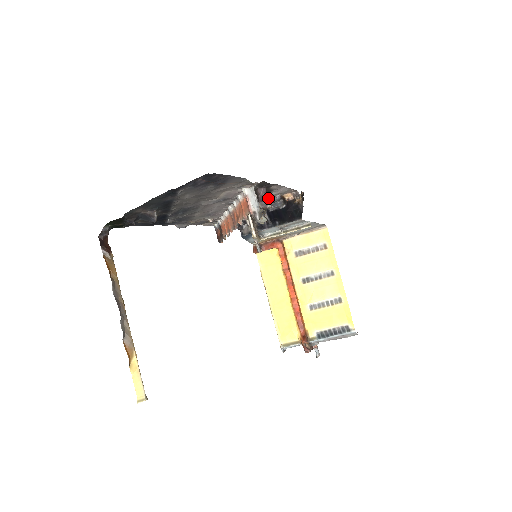
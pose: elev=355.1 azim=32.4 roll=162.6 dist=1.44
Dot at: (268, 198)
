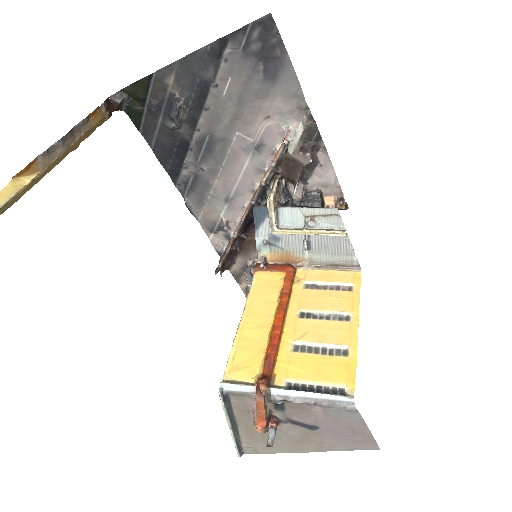
Dot at: (310, 151)
